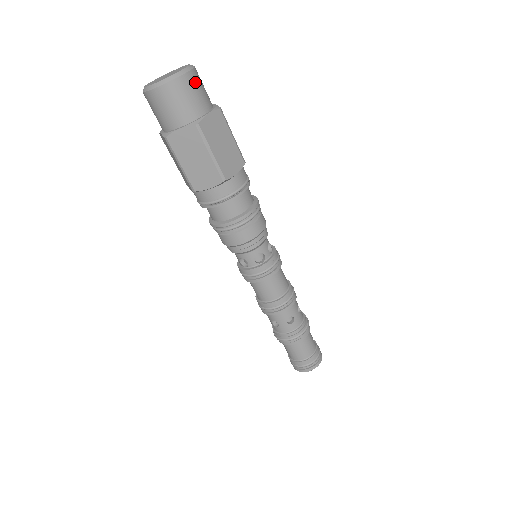
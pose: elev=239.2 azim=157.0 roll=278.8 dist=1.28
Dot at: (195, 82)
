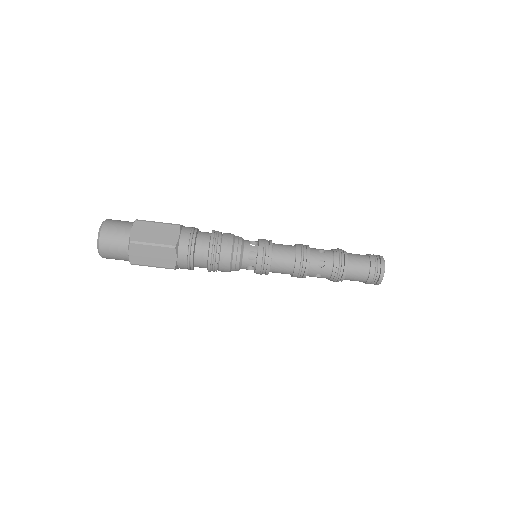
Dot at: (111, 226)
